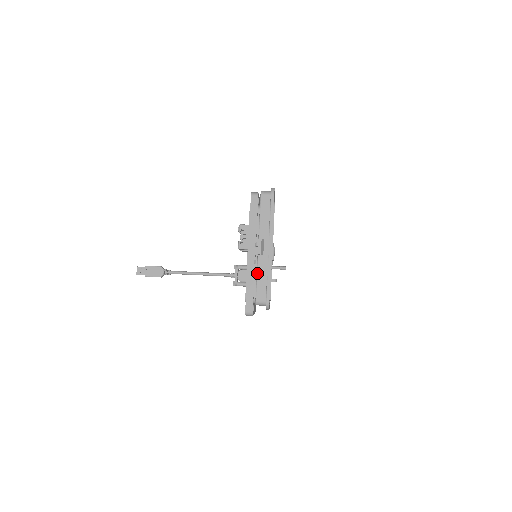
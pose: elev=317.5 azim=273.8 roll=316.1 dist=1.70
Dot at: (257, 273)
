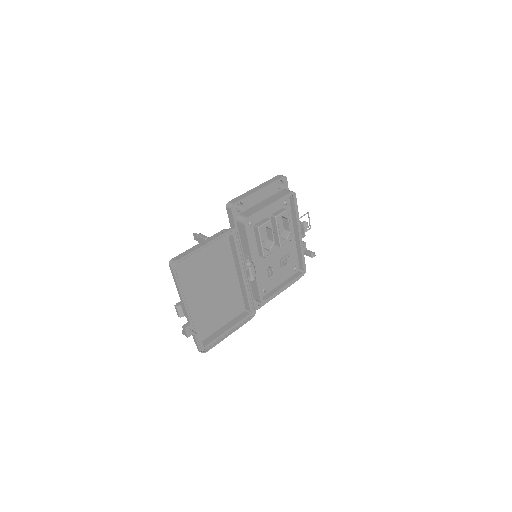
Dot at: (182, 330)
